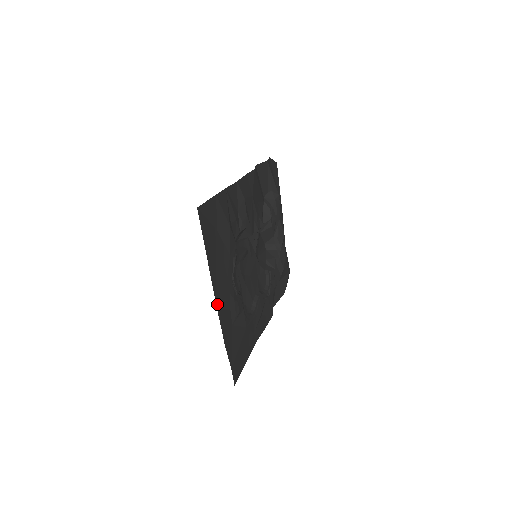
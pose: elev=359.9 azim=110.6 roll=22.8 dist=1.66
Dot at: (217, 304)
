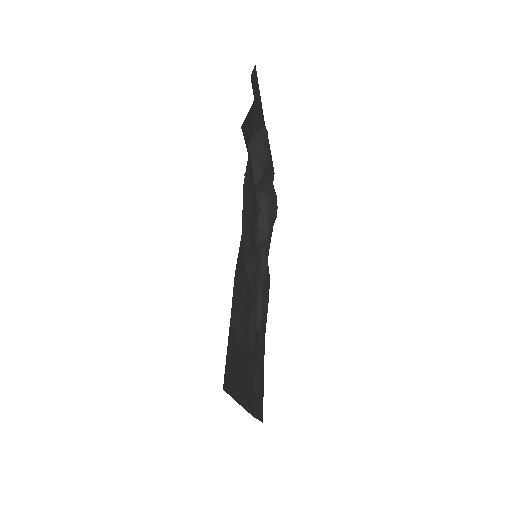
Dot at: (246, 407)
